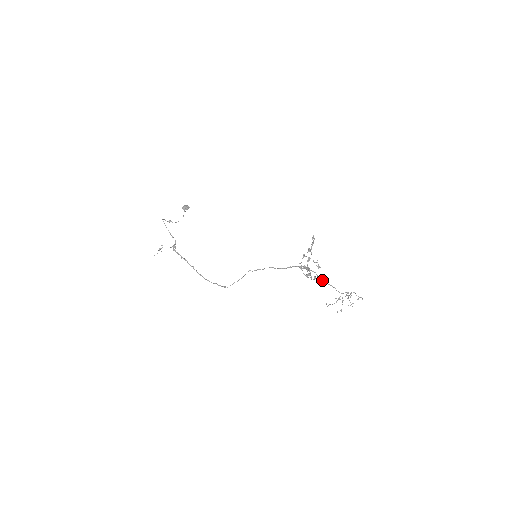
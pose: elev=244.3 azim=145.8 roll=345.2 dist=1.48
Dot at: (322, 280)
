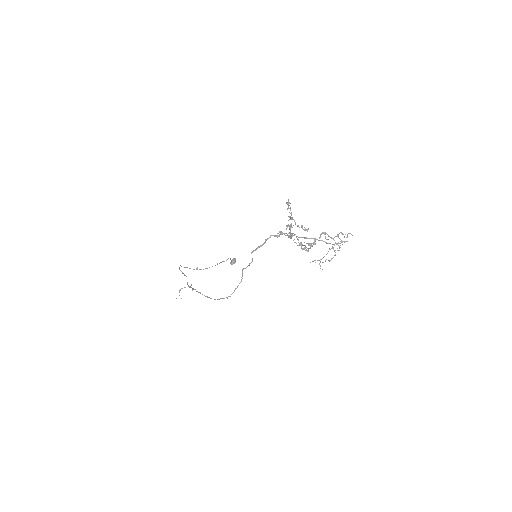
Dot at: (302, 237)
